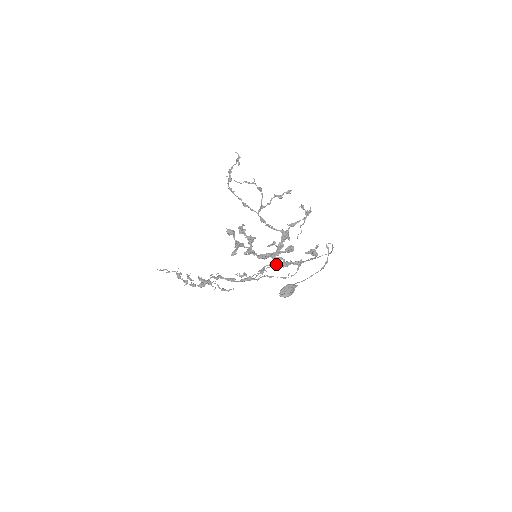
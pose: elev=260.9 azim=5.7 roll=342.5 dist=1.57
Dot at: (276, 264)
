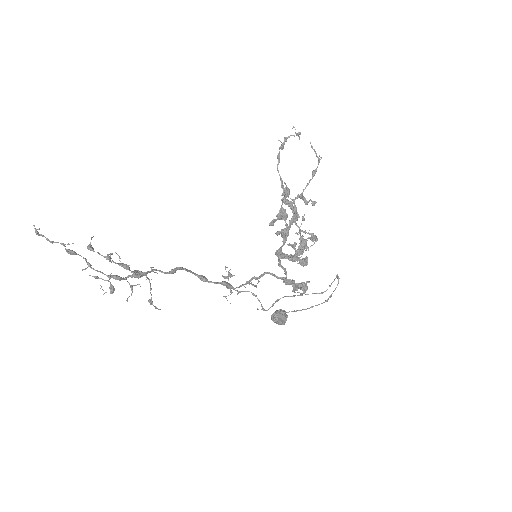
Dot at: (277, 276)
